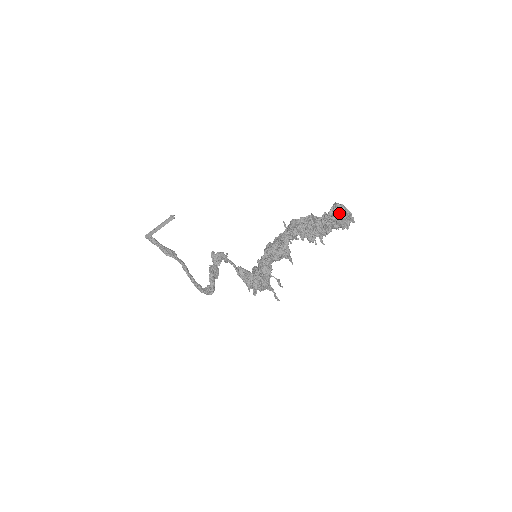
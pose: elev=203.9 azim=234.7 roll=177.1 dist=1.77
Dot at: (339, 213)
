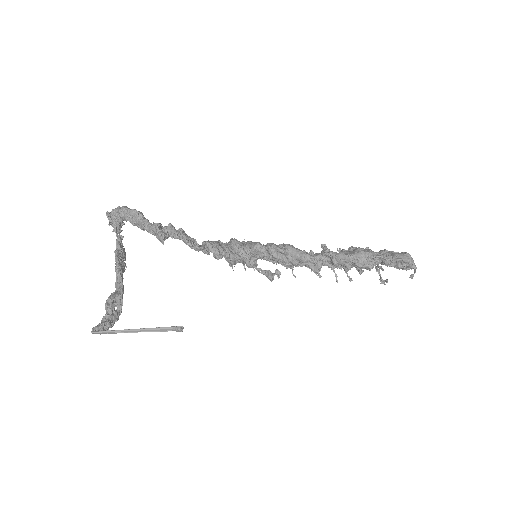
Dot at: (406, 270)
